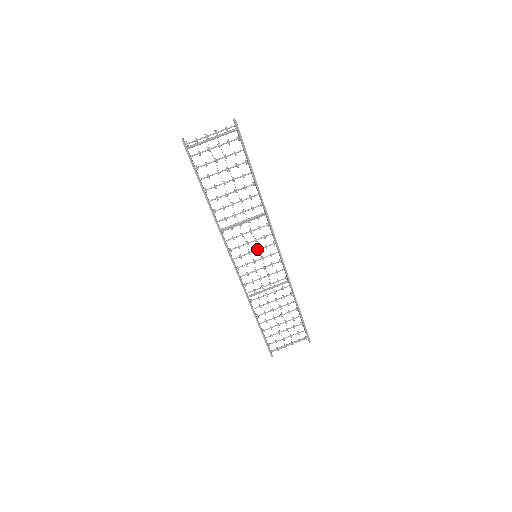
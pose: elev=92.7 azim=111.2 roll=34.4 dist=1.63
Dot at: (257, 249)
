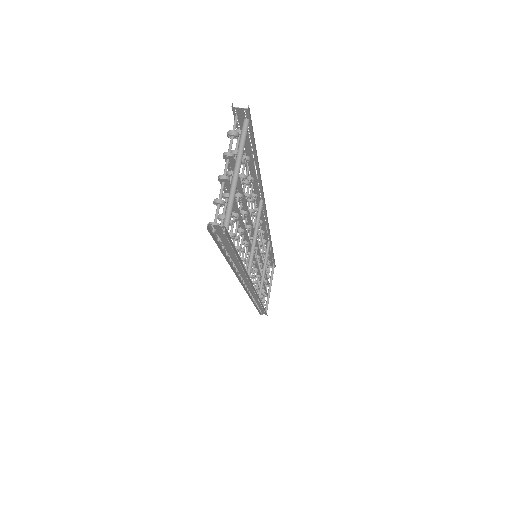
Dot at: (257, 248)
